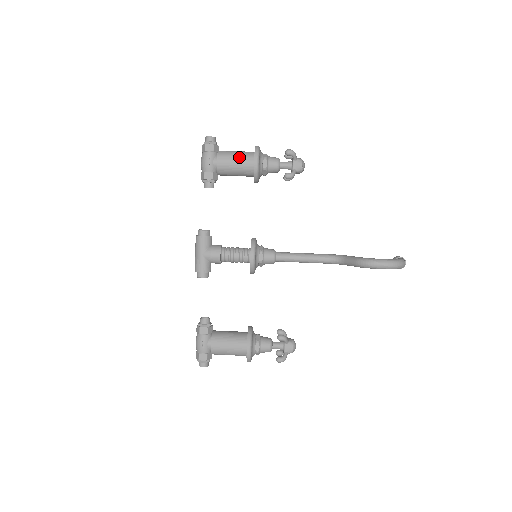
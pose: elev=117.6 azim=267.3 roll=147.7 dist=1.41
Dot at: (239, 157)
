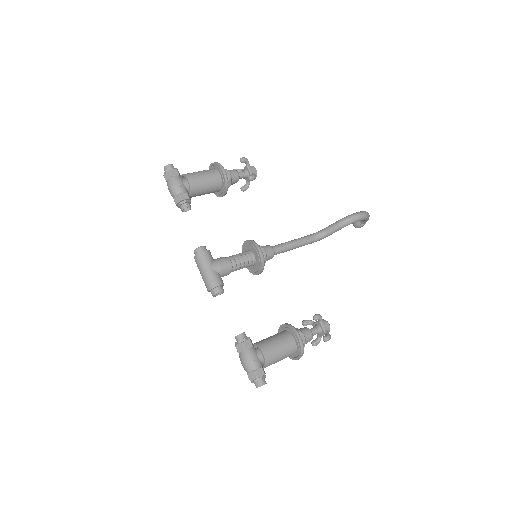
Dot at: (205, 173)
